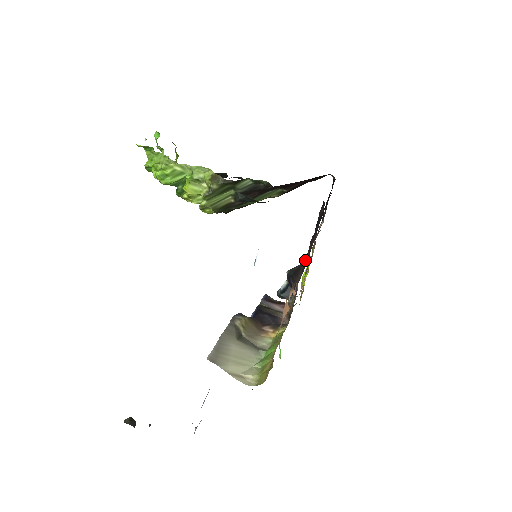
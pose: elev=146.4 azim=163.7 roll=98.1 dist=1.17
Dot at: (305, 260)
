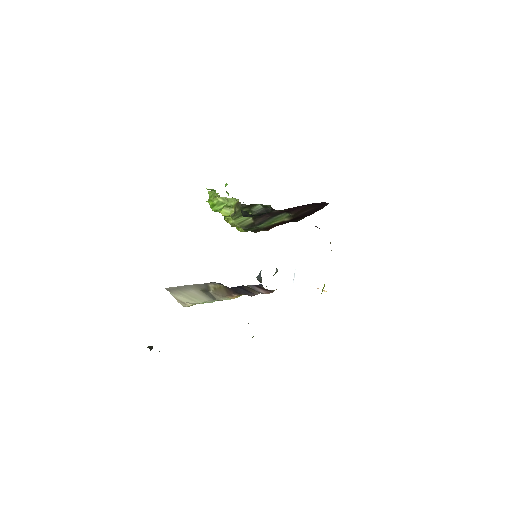
Dot at: occluded
